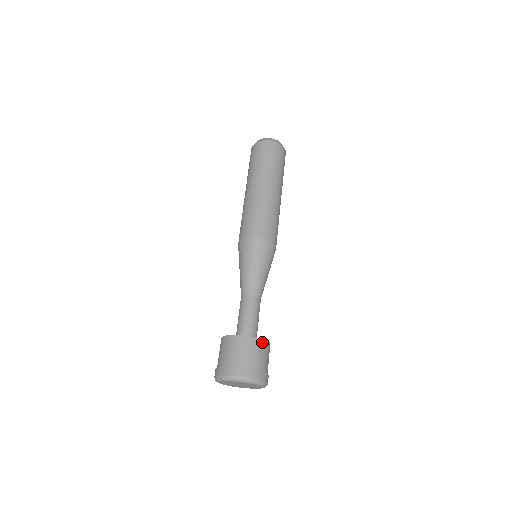
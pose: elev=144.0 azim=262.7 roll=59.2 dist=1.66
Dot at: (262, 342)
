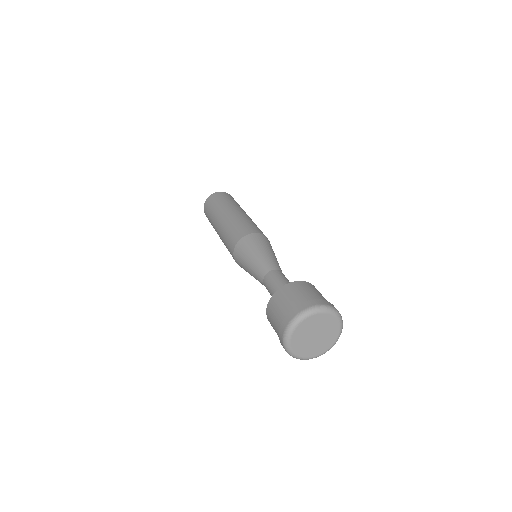
Dot at: (313, 286)
